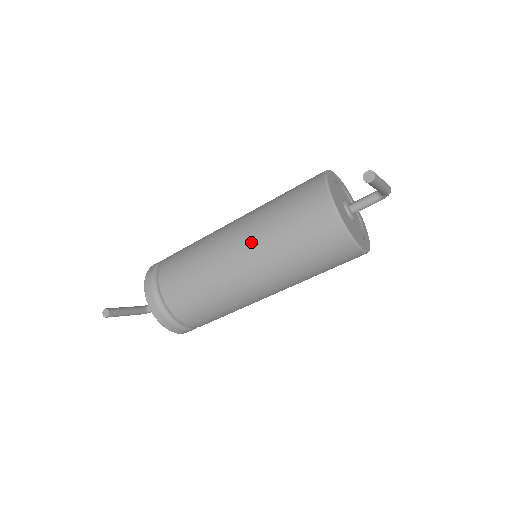
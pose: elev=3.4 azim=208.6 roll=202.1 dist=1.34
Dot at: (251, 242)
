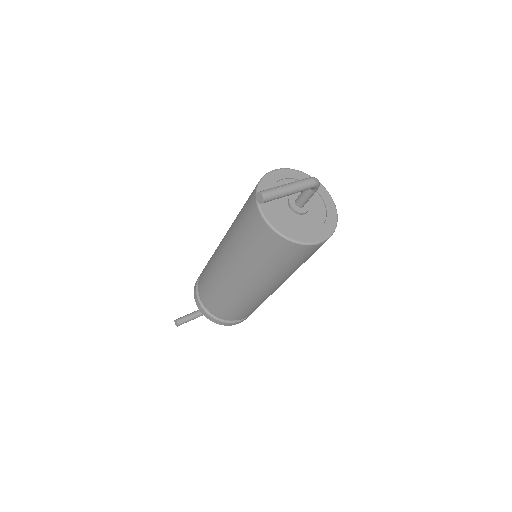
Dot at: (230, 257)
